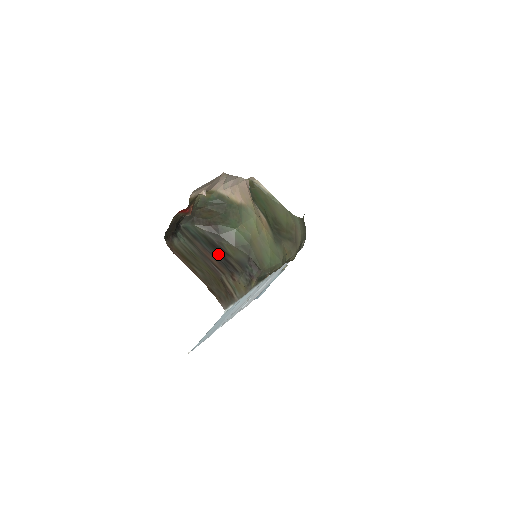
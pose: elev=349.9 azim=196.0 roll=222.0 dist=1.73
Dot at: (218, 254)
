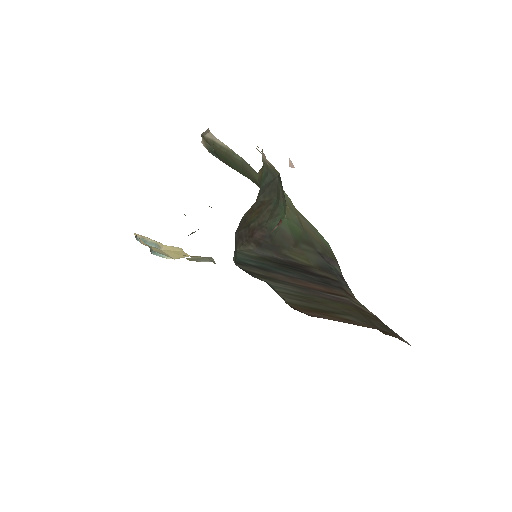
Dot at: (304, 274)
